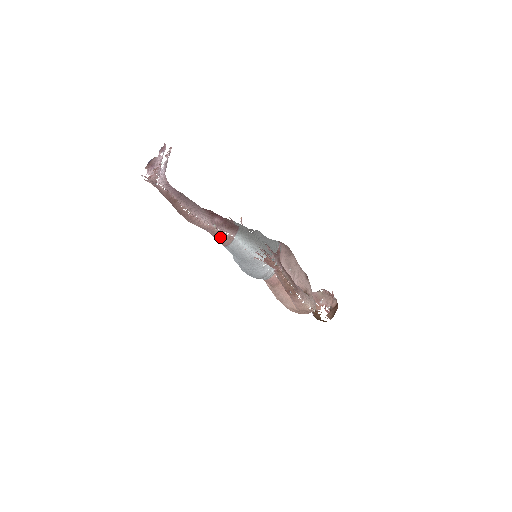
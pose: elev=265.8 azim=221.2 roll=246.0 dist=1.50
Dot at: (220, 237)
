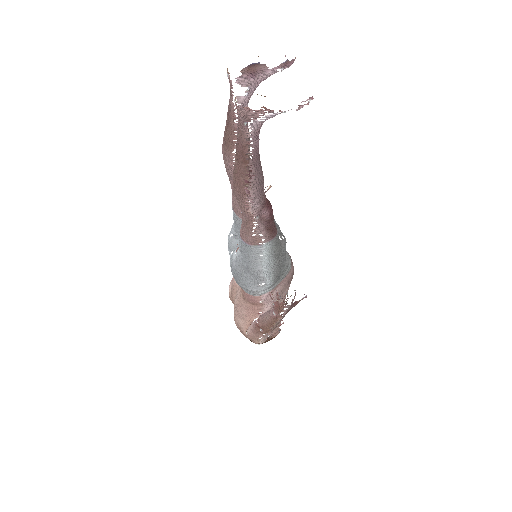
Dot at: (249, 231)
